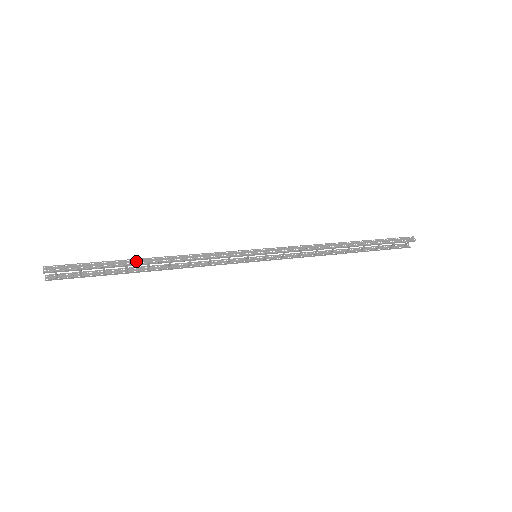
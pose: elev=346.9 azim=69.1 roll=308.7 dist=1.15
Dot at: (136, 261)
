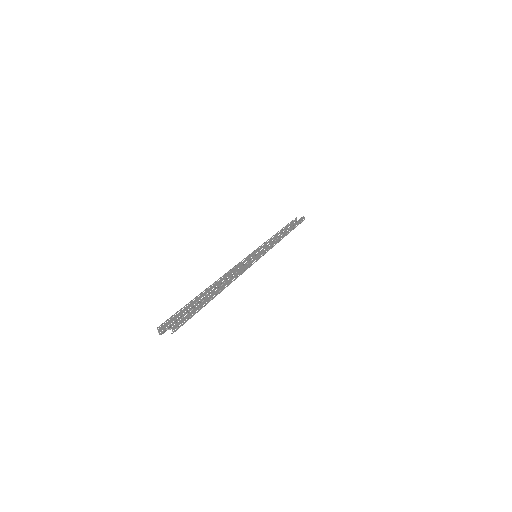
Dot at: (216, 292)
